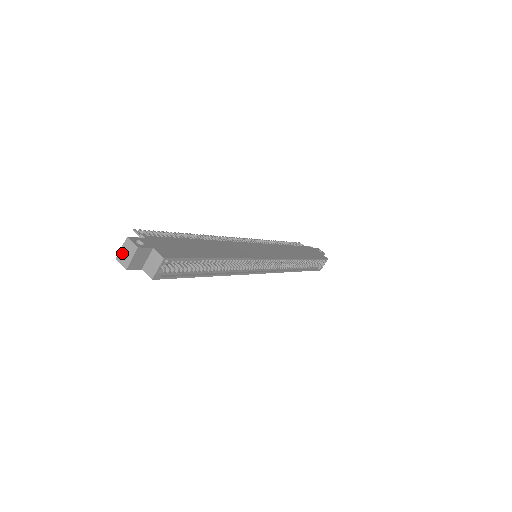
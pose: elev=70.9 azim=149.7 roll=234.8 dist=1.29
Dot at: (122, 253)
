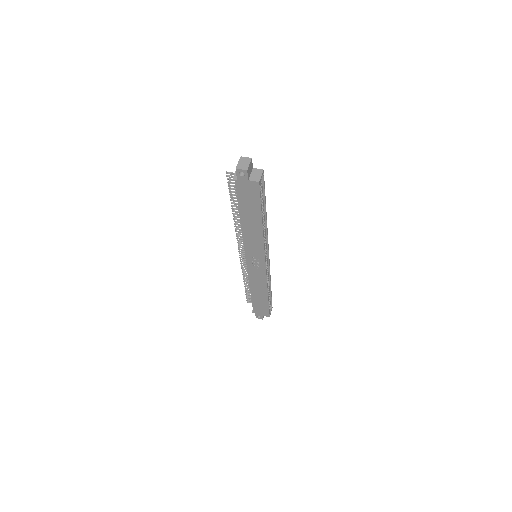
Dot at: (240, 164)
